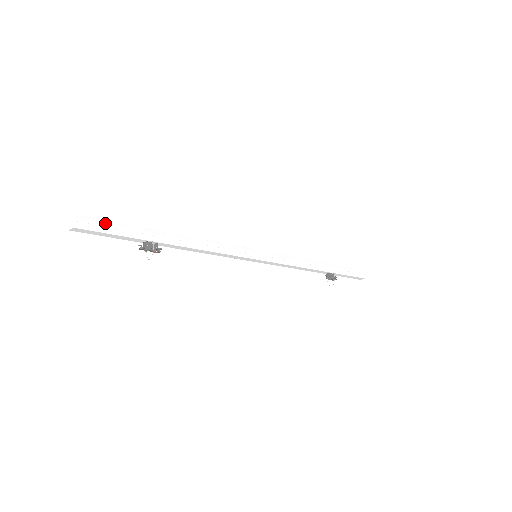
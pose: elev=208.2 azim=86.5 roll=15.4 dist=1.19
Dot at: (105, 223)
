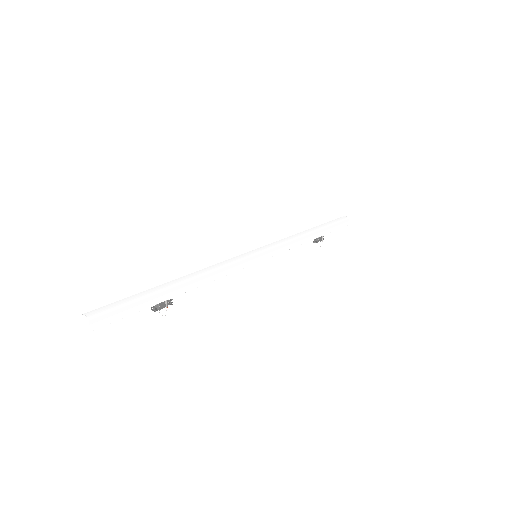
Dot at: (119, 309)
